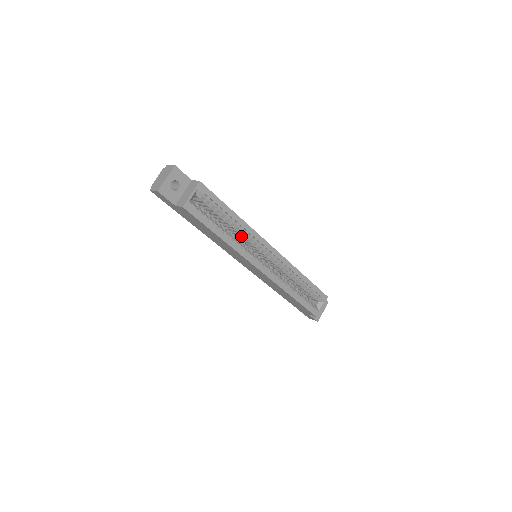
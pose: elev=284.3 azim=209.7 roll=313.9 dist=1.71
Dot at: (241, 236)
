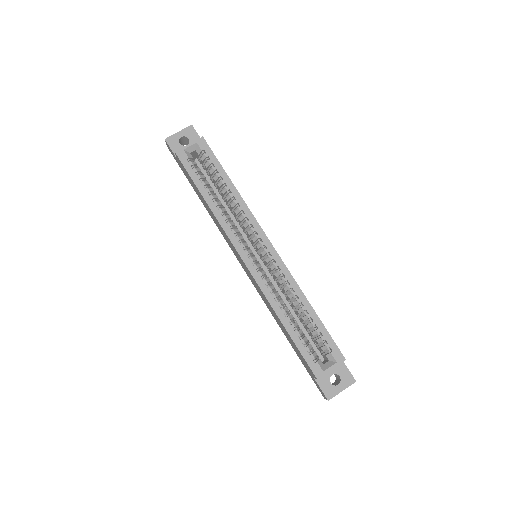
Dot at: (237, 216)
